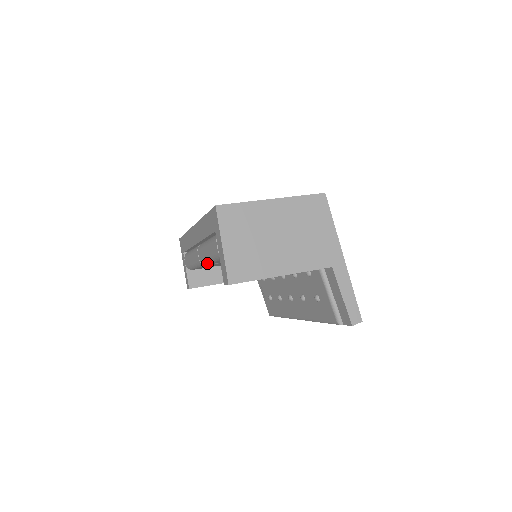
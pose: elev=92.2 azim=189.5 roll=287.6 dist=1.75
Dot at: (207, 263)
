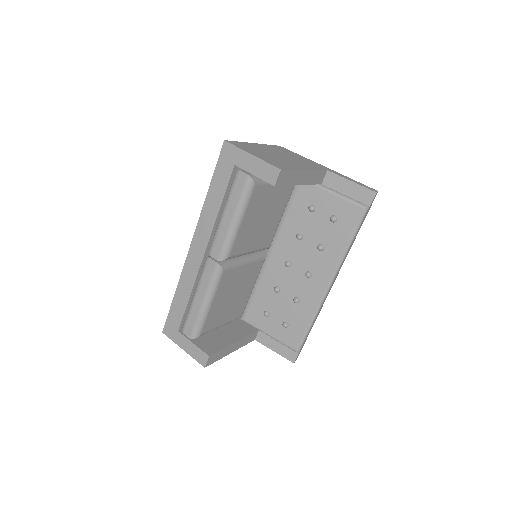
Dot at: (229, 248)
